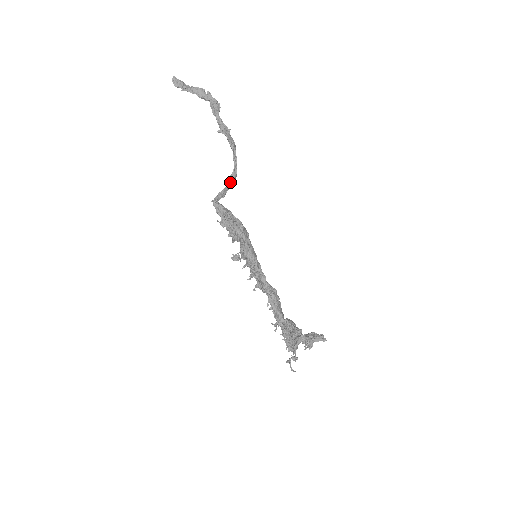
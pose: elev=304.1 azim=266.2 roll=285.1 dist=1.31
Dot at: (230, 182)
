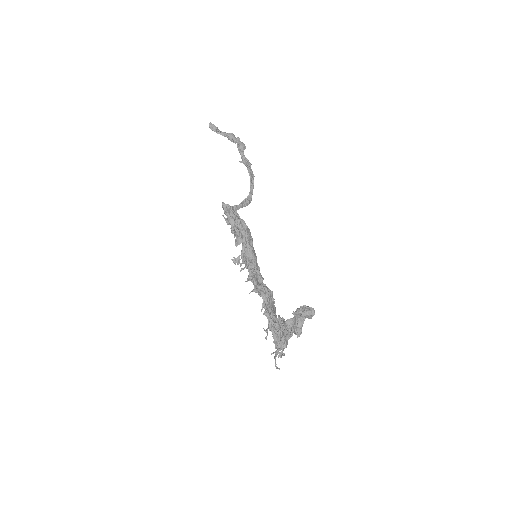
Dot at: (244, 203)
